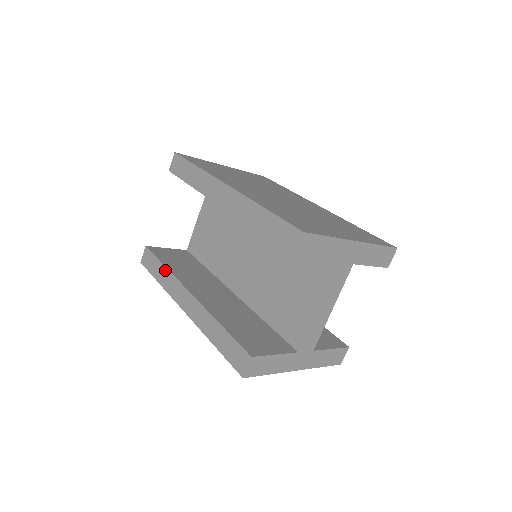
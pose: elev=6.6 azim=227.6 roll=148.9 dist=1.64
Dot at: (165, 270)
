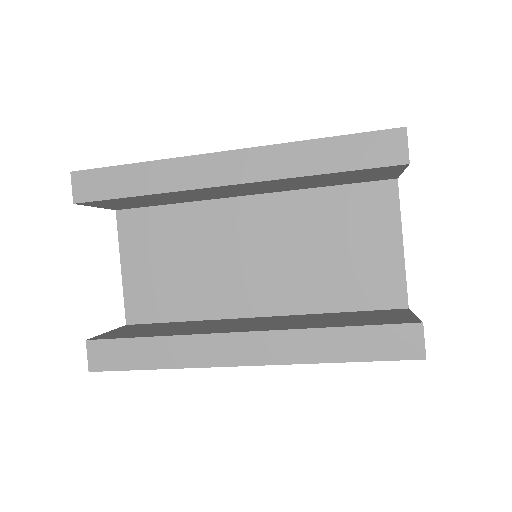
Dot at: (162, 341)
